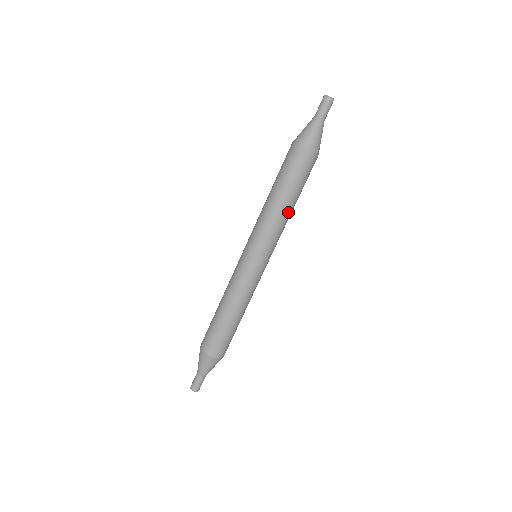
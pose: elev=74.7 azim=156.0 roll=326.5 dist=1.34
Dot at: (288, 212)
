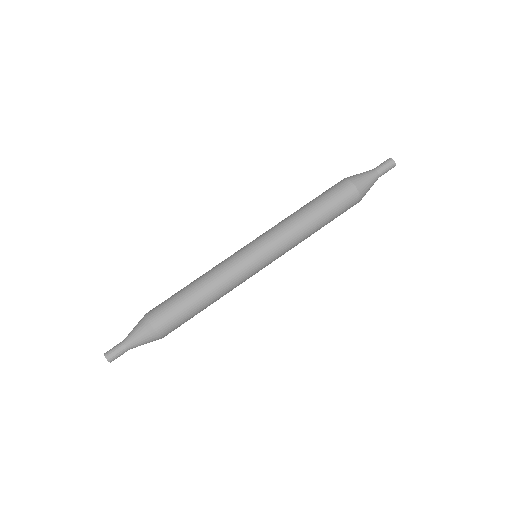
Dot at: (306, 224)
